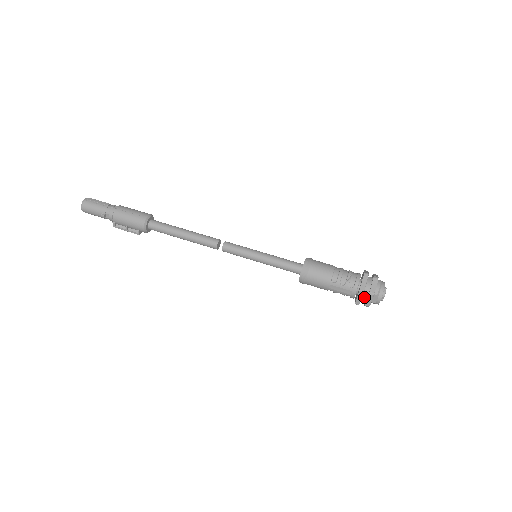
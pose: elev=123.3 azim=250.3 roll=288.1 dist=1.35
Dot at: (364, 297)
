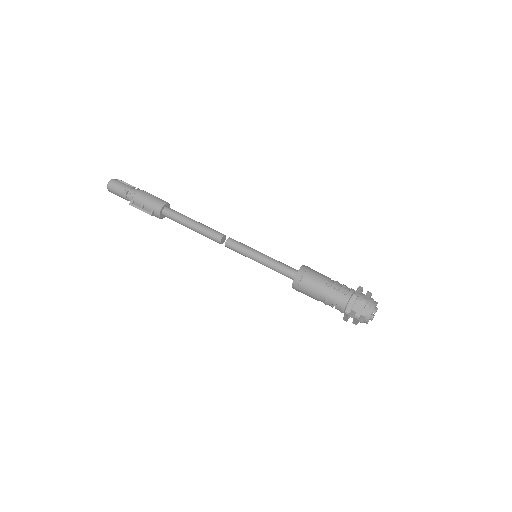
Dot at: (355, 307)
